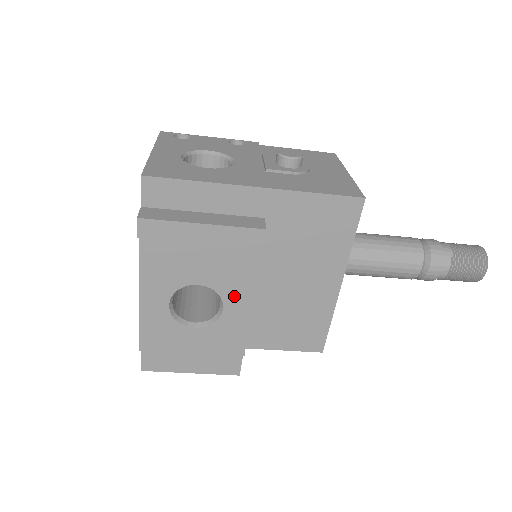
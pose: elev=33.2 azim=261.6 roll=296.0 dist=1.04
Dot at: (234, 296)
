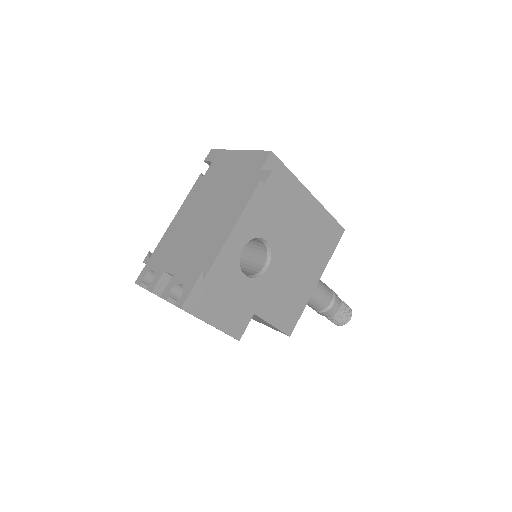
Dot at: (278, 260)
